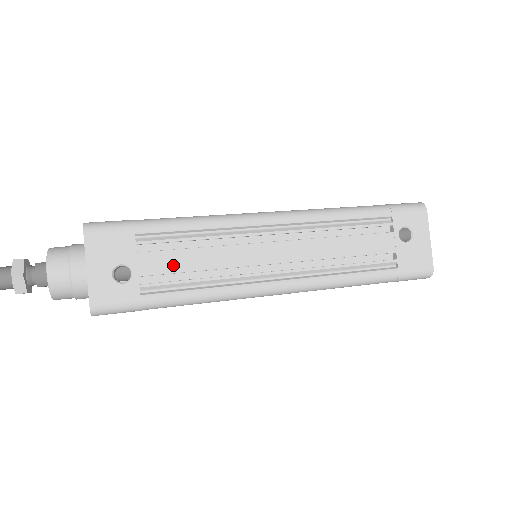
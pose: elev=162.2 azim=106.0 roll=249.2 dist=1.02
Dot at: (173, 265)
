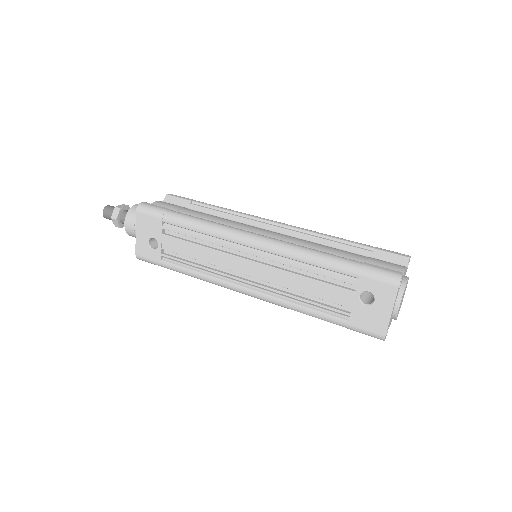
Dot at: (181, 250)
